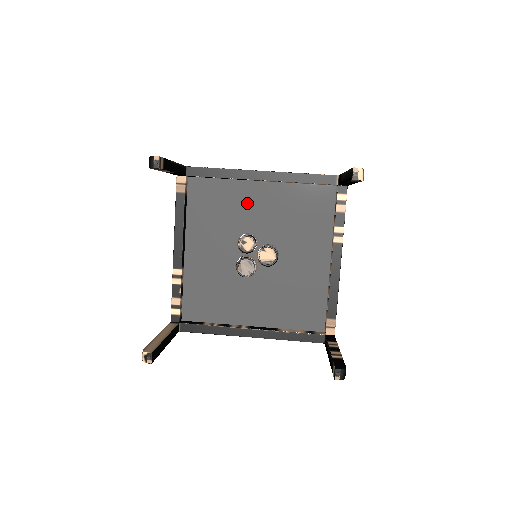
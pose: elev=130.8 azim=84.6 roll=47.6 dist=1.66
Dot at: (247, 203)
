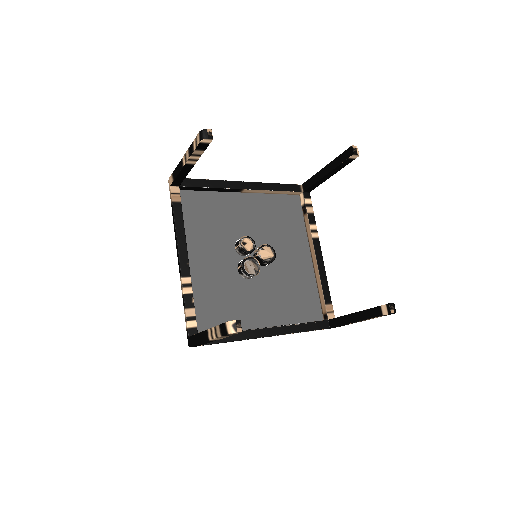
Dot at: (235, 212)
